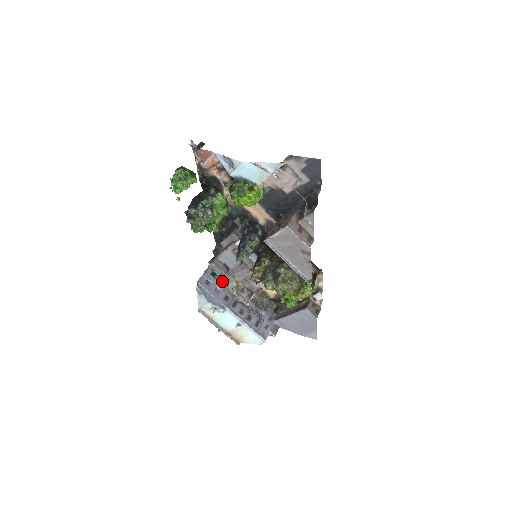
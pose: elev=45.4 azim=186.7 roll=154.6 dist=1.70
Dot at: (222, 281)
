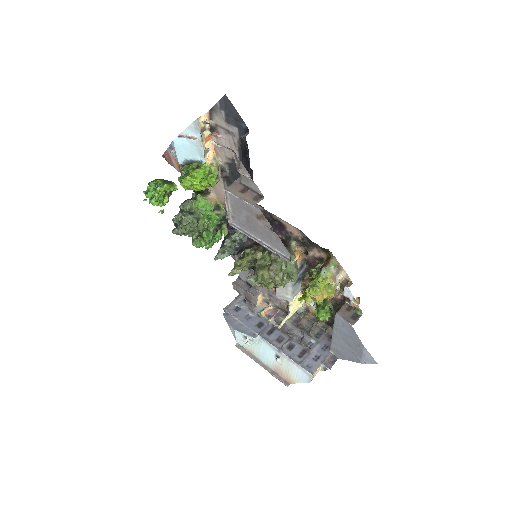
Dot at: (250, 304)
